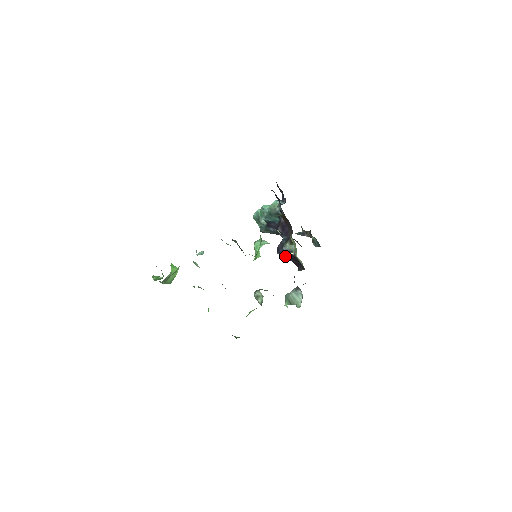
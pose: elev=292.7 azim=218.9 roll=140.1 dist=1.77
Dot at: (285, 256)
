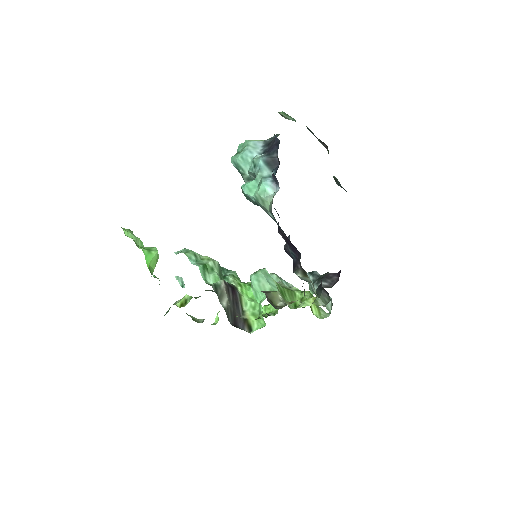
Dot at: occluded
